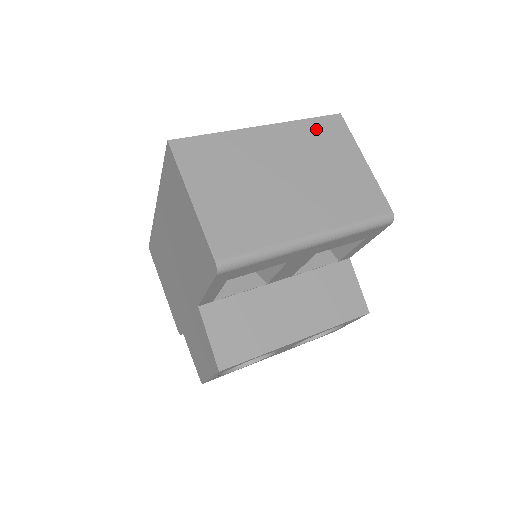
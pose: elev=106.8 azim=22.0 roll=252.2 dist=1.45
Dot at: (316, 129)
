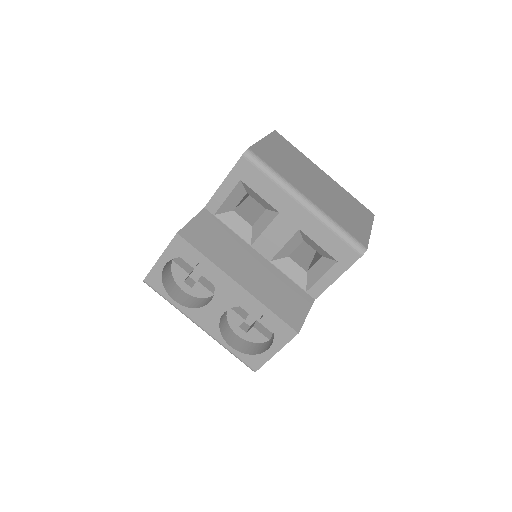
Dot at: (354, 201)
